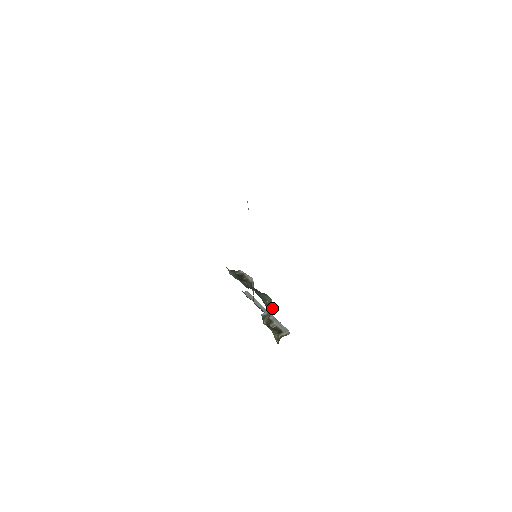
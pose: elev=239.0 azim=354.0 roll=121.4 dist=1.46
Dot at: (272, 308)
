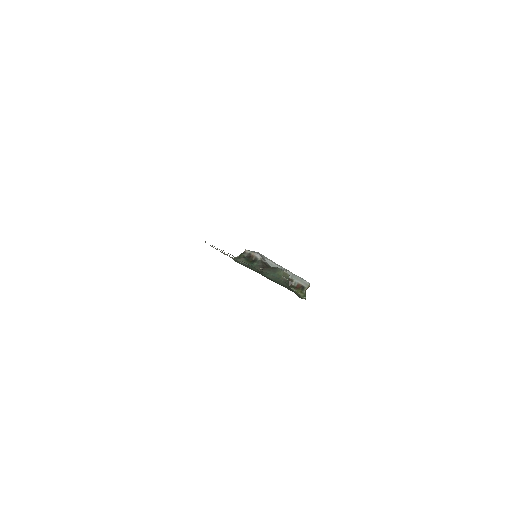
Dot at: (288, 277)
